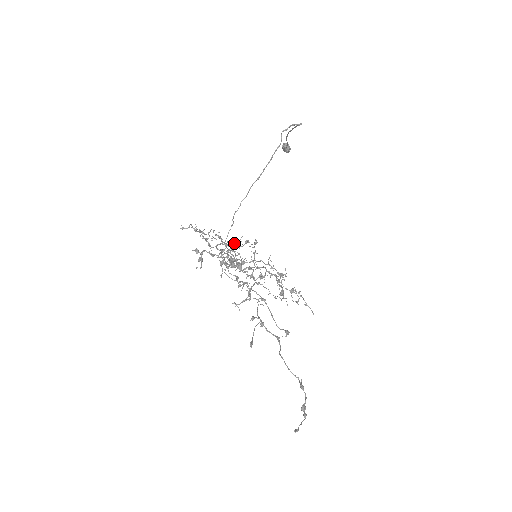
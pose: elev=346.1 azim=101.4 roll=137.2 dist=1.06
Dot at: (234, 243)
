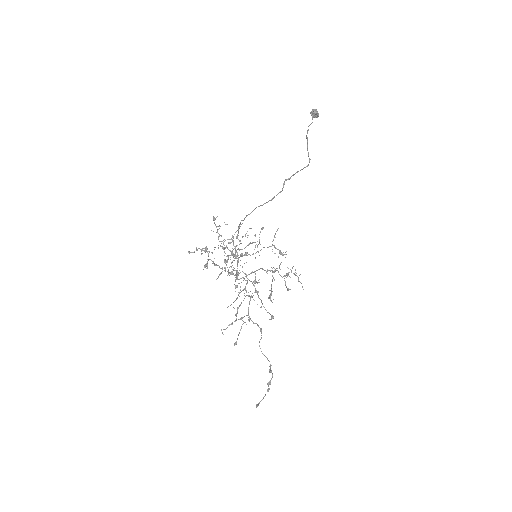
Dot at: occluded
